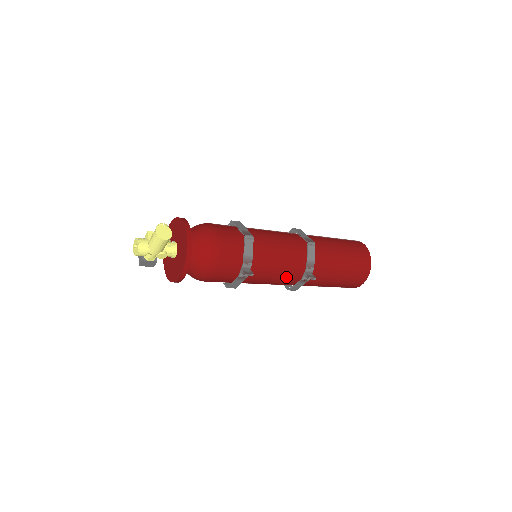
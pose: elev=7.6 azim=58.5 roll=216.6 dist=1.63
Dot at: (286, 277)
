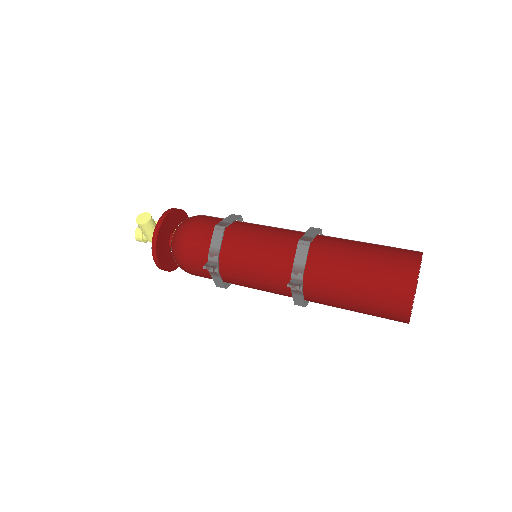
Dot at: (270, 282)
